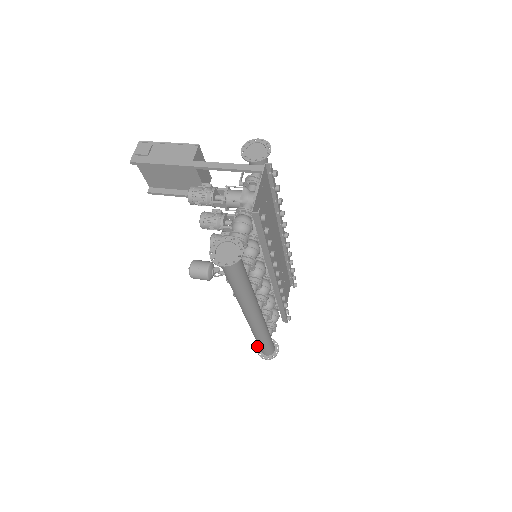
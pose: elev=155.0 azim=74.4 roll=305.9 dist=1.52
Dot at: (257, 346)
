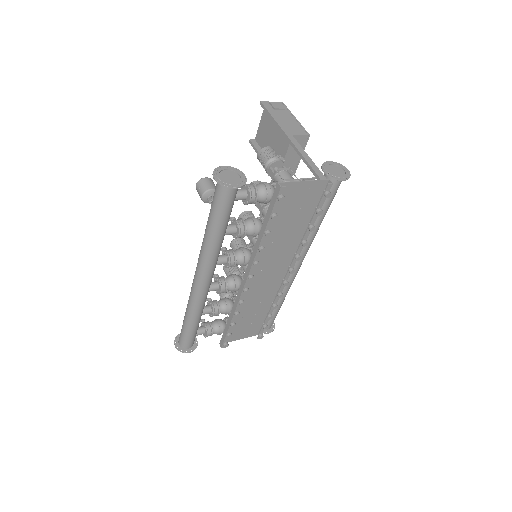
Dot at: occluded
